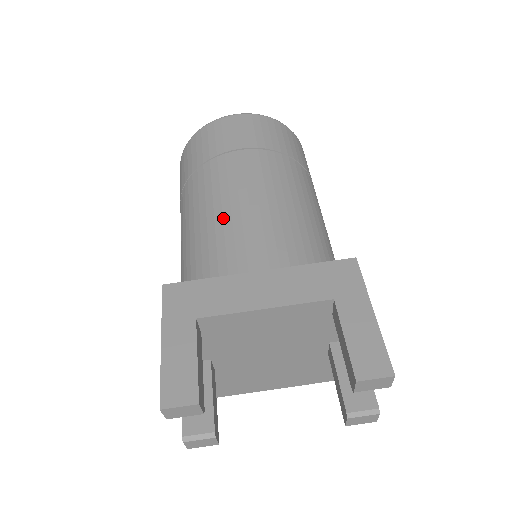
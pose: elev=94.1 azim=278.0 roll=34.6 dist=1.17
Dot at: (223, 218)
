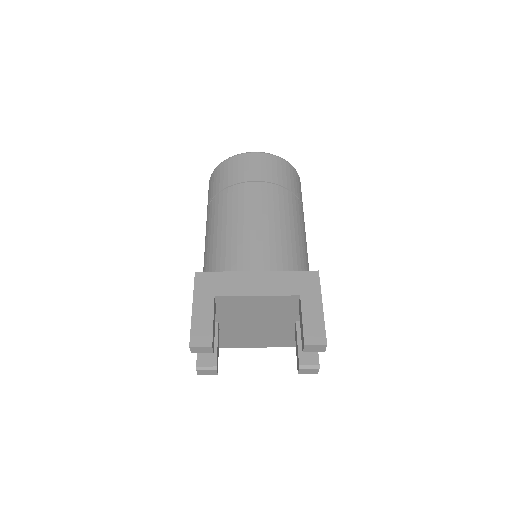
Dot at: (238, 231)
